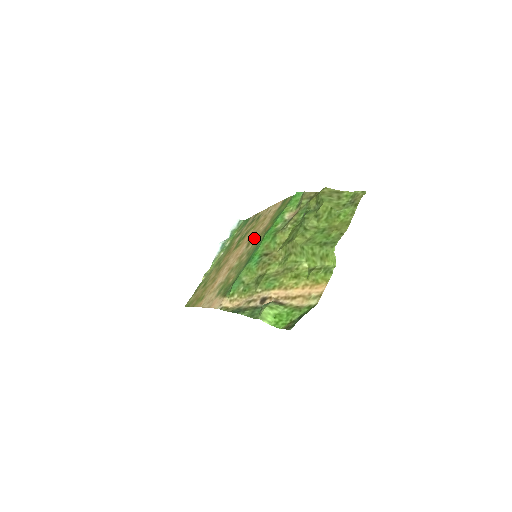
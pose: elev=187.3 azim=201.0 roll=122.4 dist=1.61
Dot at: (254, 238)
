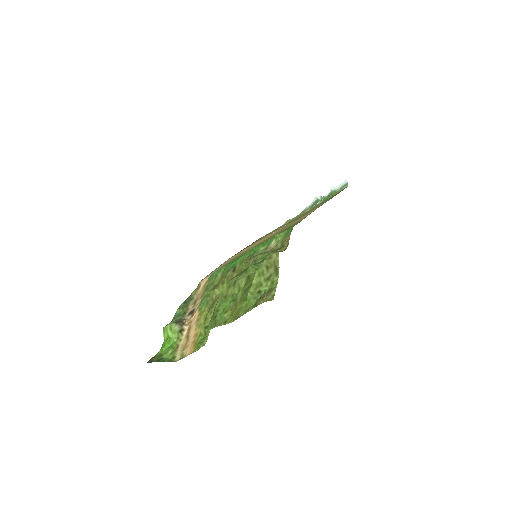
Dot at: (275, 234)
